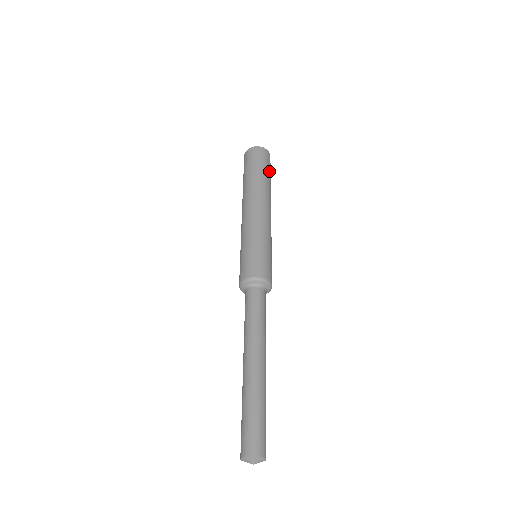
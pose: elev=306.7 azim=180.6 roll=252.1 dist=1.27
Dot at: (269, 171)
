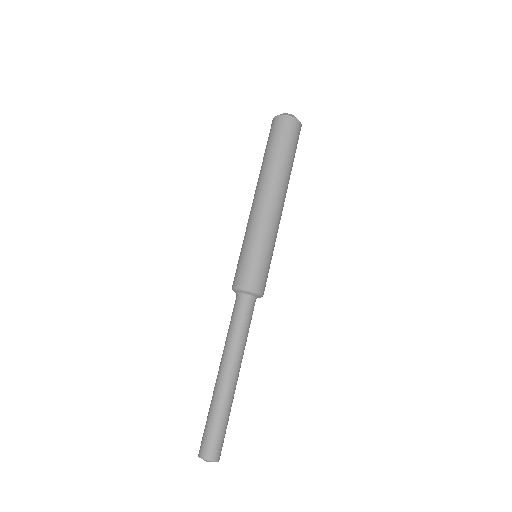
Dot at: occluded
